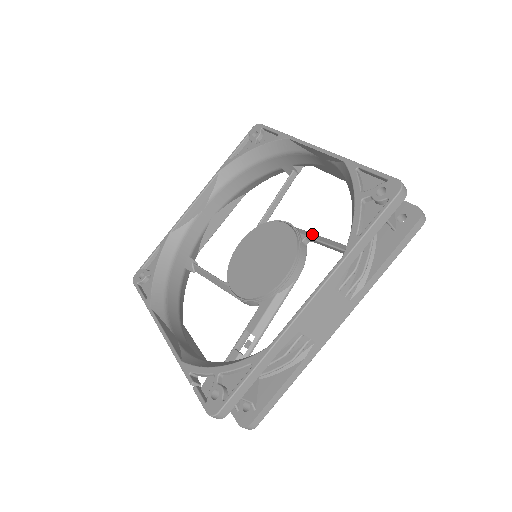
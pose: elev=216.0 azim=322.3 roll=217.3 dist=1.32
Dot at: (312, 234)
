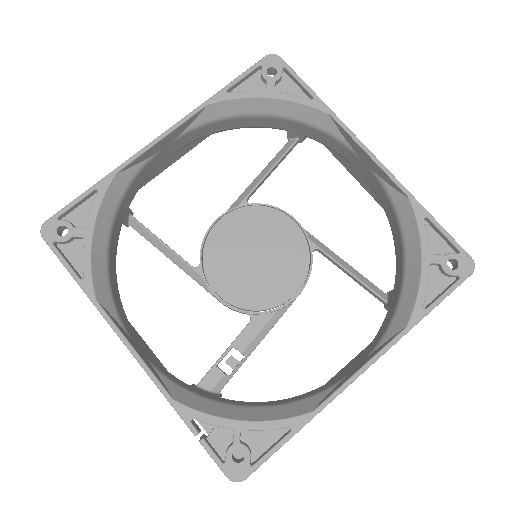
Dot at: (322, 244)
